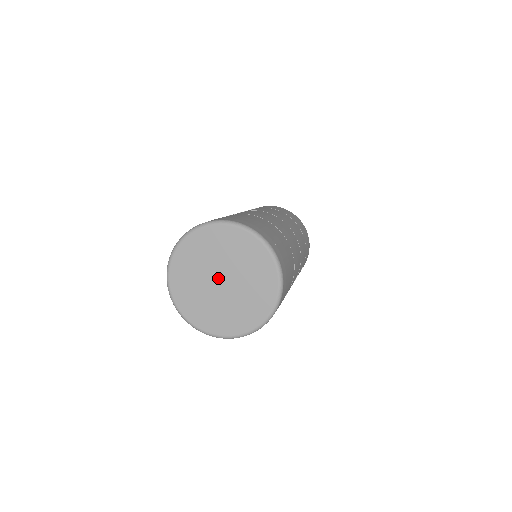
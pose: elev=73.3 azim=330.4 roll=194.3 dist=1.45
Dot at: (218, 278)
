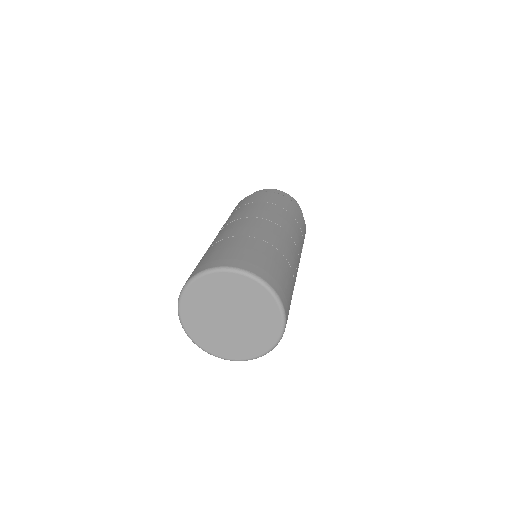
Dot at: (225, 316)
